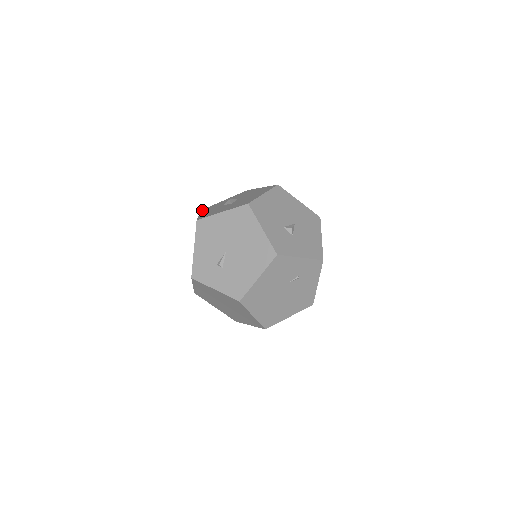
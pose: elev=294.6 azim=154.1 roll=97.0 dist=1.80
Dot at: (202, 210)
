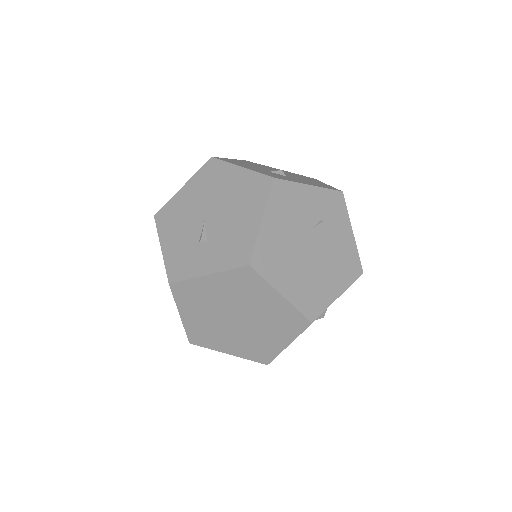
Dot at: occluded
